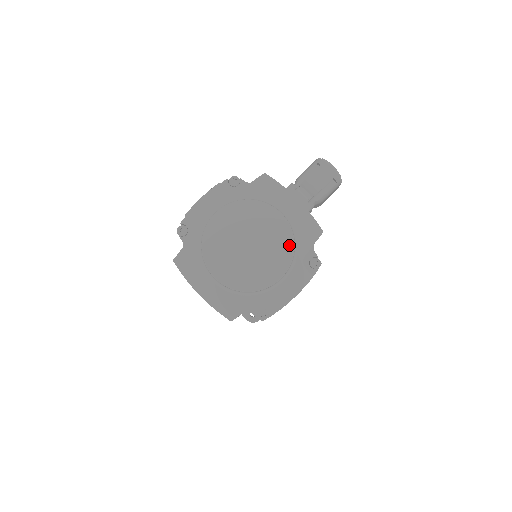
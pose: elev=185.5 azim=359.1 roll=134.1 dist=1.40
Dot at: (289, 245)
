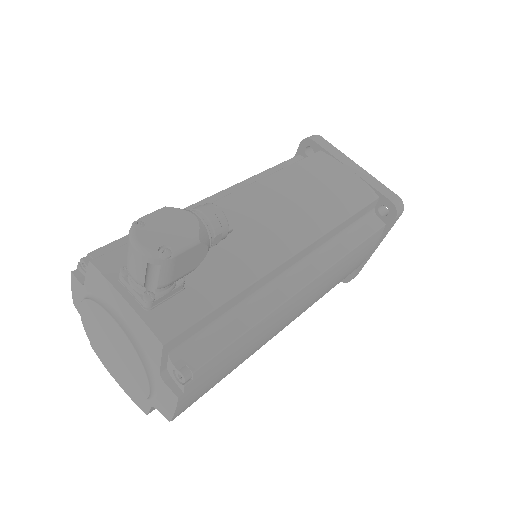
Dot at: (137, 360)
